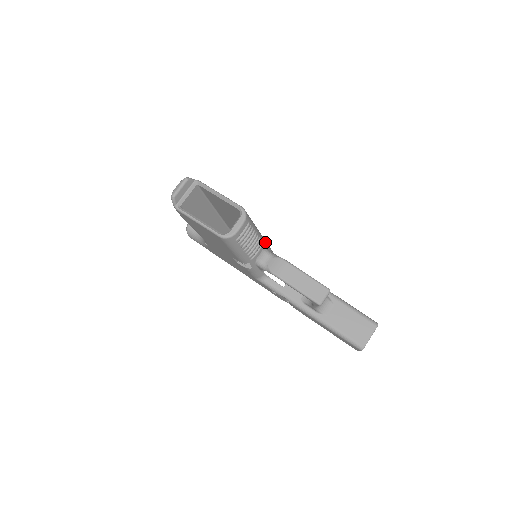
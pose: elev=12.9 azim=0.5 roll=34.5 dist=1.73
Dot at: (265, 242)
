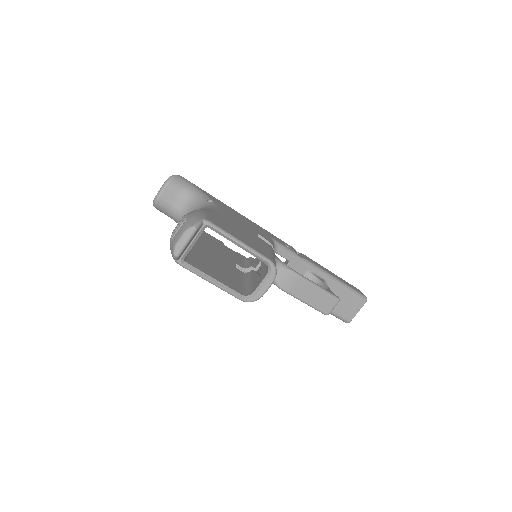
Dot at: (270, 244)
